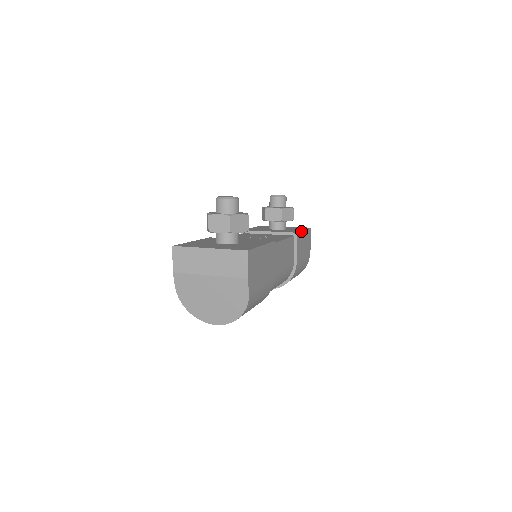
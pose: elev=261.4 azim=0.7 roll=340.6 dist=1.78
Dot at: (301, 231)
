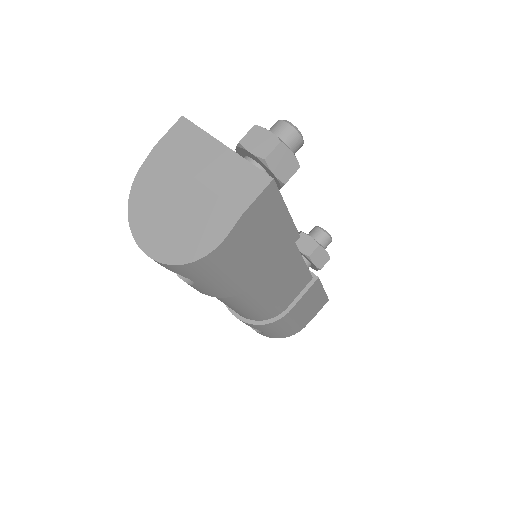
Dot at: occluded
